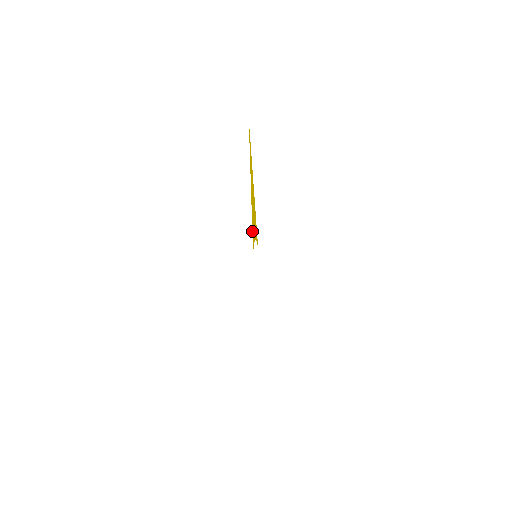
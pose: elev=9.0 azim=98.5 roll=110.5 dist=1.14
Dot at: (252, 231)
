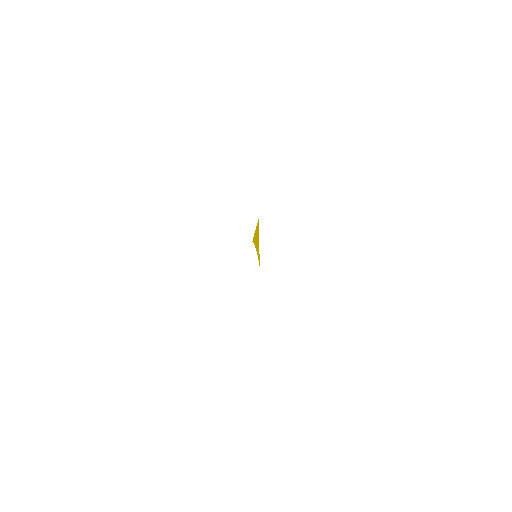
Dot at: (253, 237)
